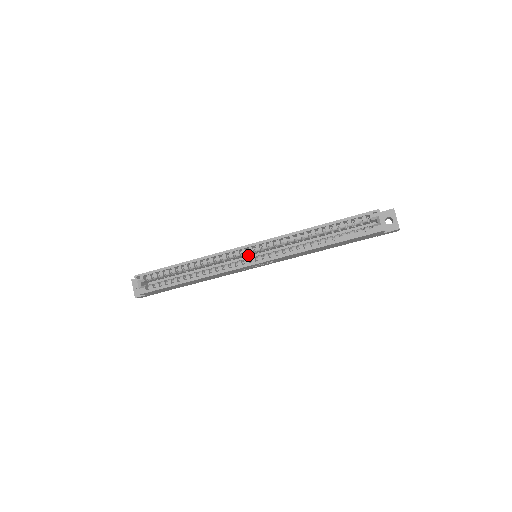
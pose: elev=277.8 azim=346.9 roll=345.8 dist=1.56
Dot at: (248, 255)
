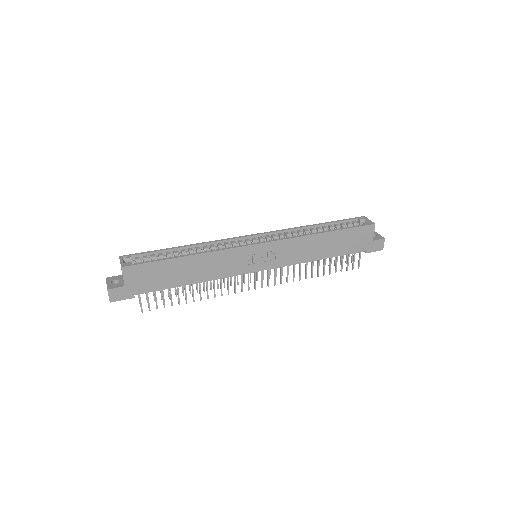
Dot at: occluded
